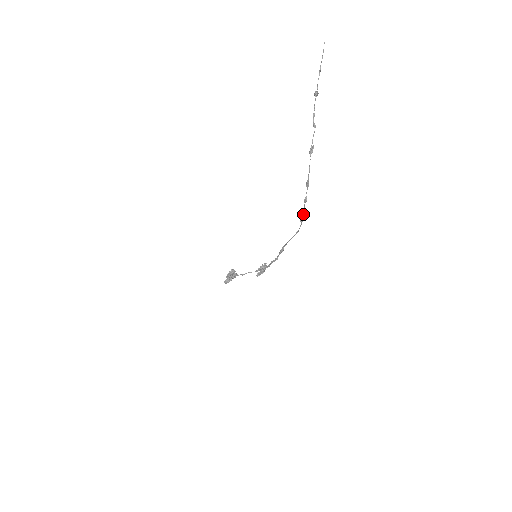
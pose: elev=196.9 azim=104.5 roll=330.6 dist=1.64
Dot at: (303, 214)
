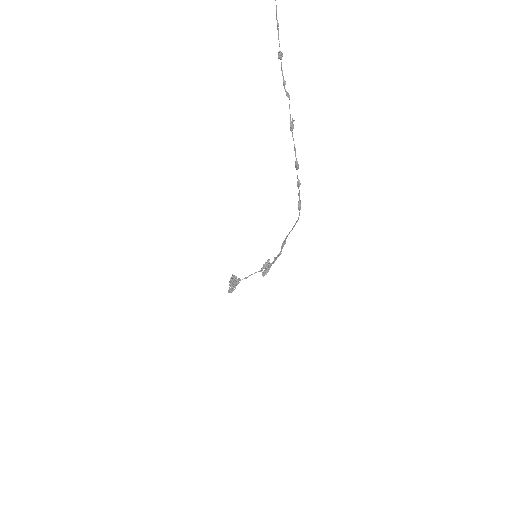
Dot at: (299, 200)
